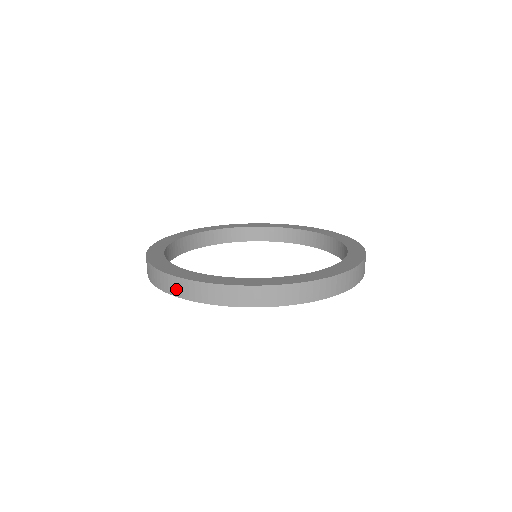
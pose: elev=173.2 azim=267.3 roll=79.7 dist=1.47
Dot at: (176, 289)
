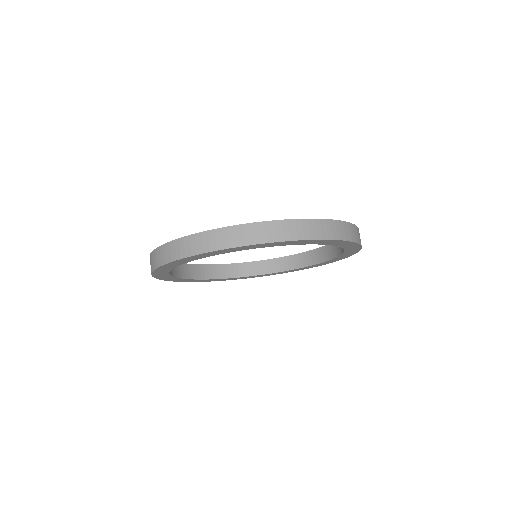
Dot at: (265, 235)
